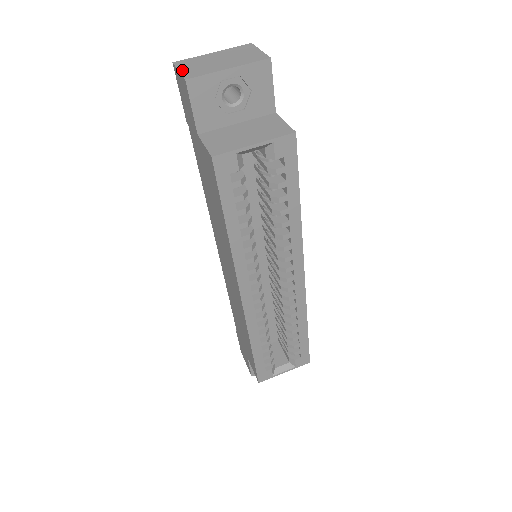
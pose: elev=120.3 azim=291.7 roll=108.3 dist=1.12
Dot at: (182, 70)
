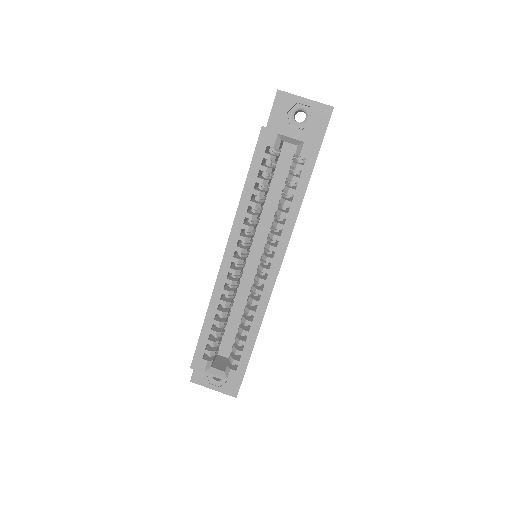
Dot at: occluded
